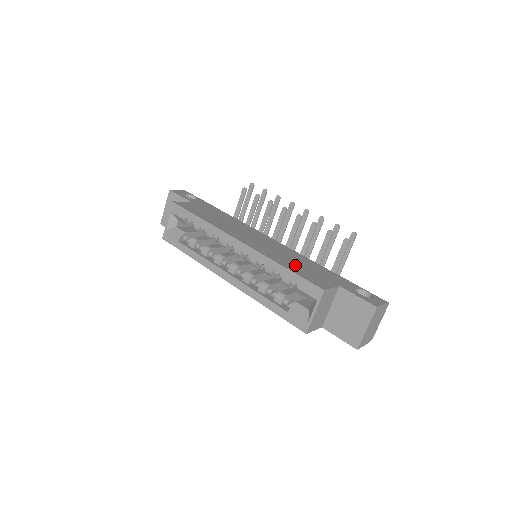
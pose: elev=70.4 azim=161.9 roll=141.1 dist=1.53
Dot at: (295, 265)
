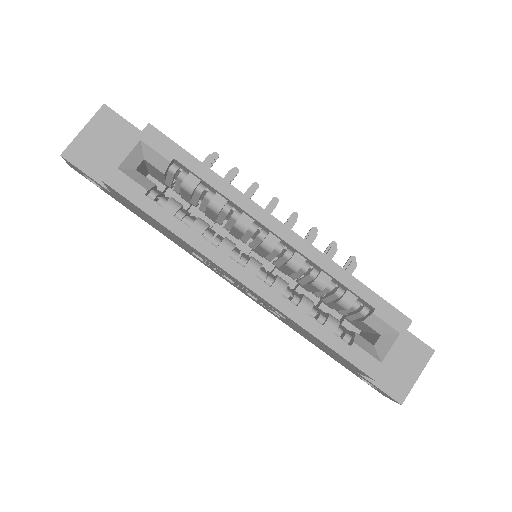
Dot at: occluded
